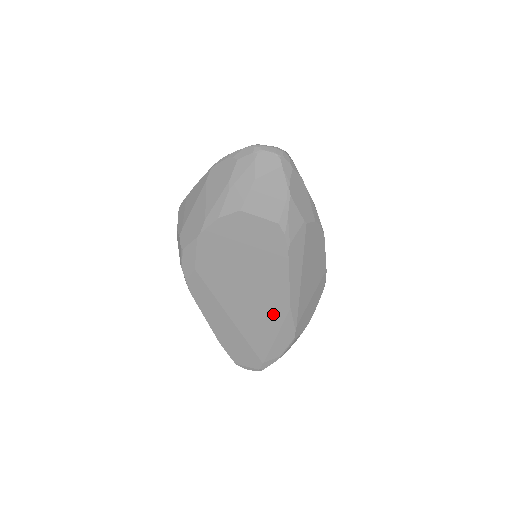
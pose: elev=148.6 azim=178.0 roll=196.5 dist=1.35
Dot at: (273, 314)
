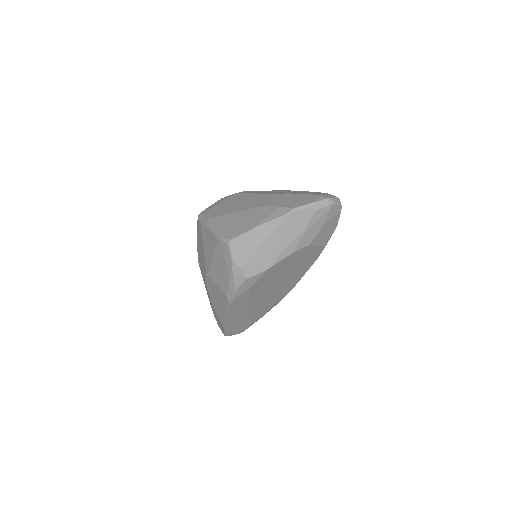
Dot at: (279, 297)
